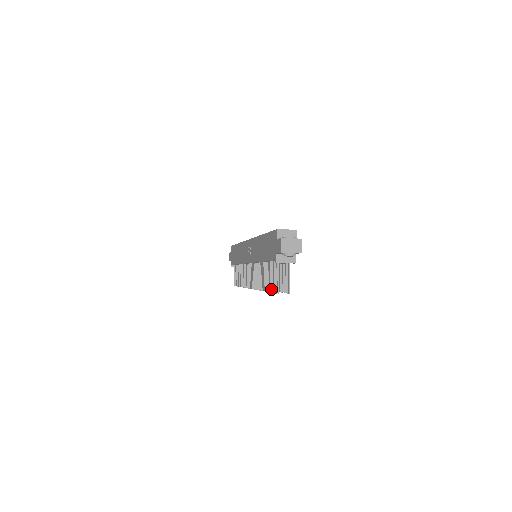
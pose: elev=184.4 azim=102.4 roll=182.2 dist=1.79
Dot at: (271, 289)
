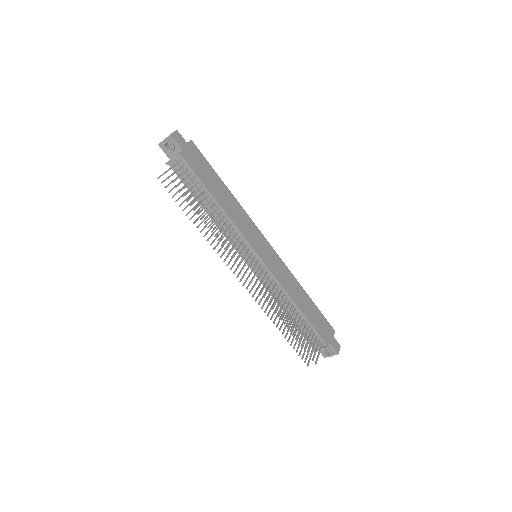
Dot at: (177, 200)
